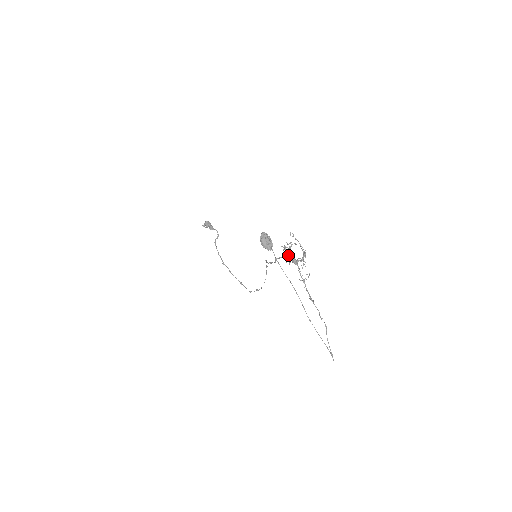
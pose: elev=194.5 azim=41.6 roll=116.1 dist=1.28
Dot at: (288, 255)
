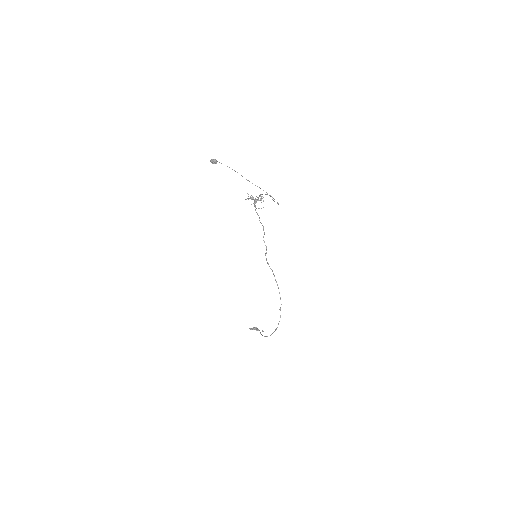
Dot at: (255, 209)
